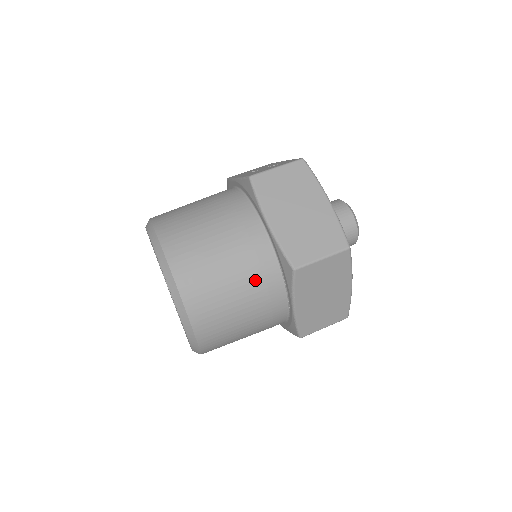
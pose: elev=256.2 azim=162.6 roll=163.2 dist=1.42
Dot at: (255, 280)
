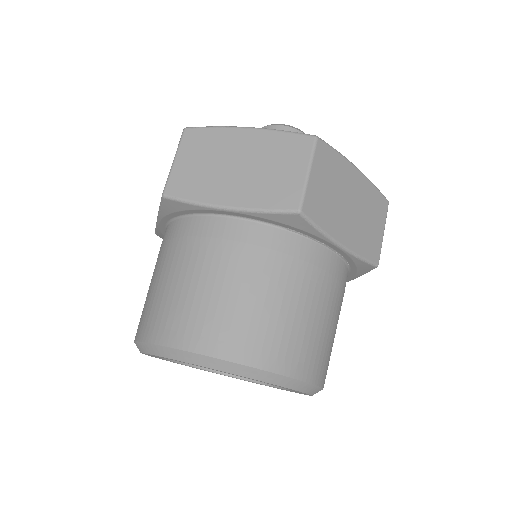
Dot at: (281, 266)
